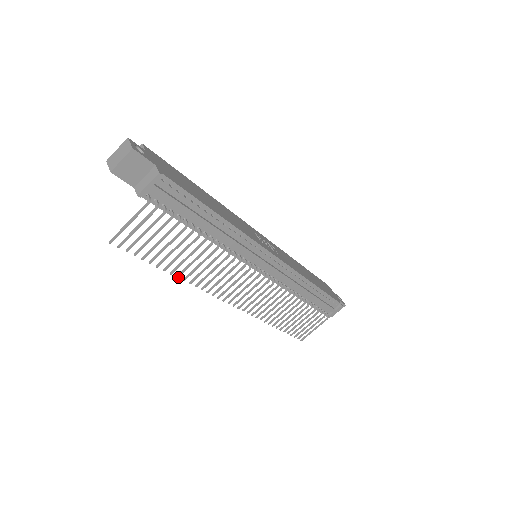
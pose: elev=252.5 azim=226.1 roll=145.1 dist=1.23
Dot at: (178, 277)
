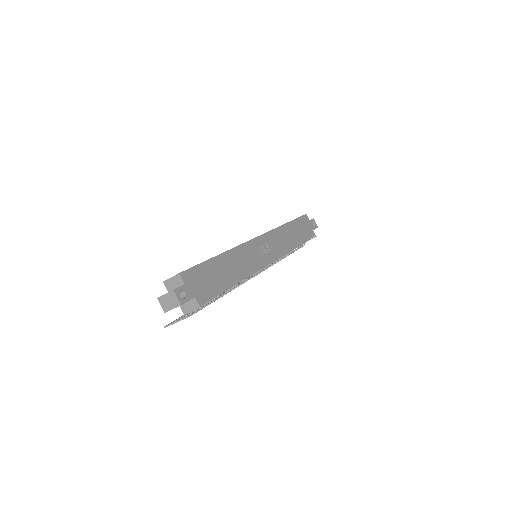
Dot at: occluded
